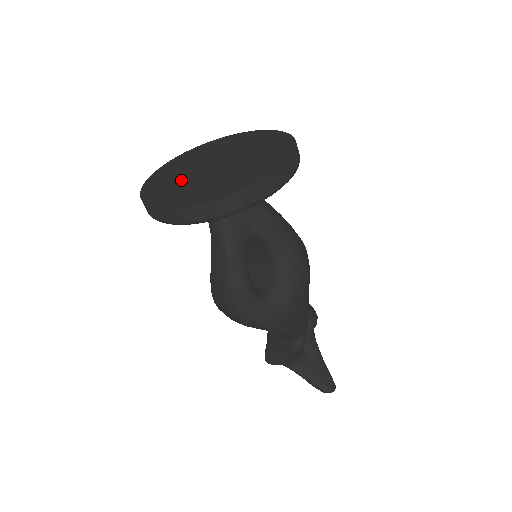
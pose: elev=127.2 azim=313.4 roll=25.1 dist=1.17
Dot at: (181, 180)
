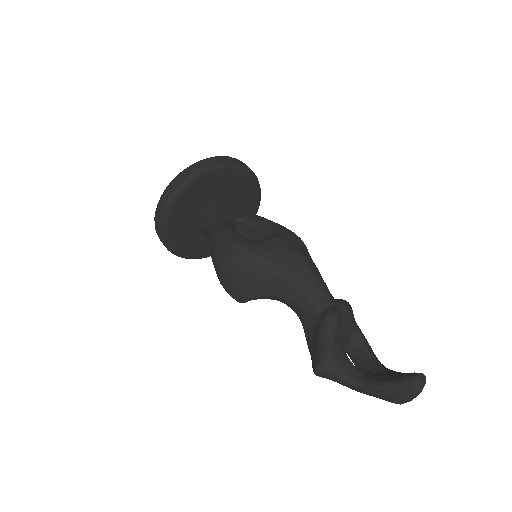
Dot at: occluded
